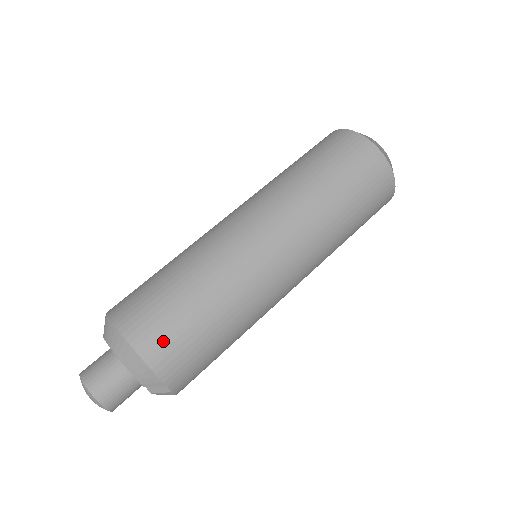
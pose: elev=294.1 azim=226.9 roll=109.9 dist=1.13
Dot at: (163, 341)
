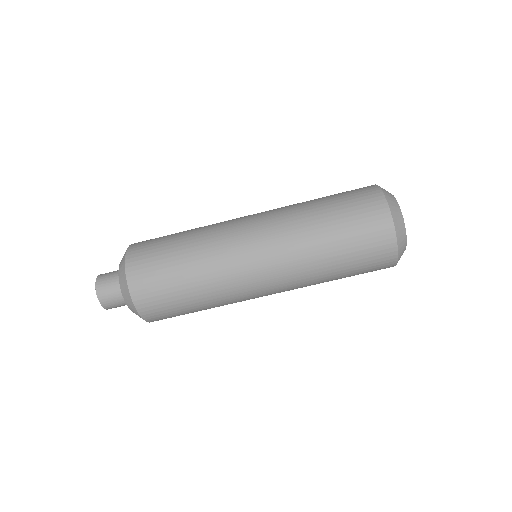
Dot at: (160, 314)
